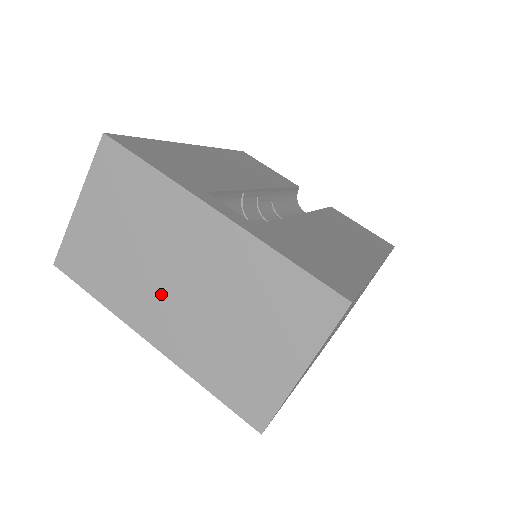
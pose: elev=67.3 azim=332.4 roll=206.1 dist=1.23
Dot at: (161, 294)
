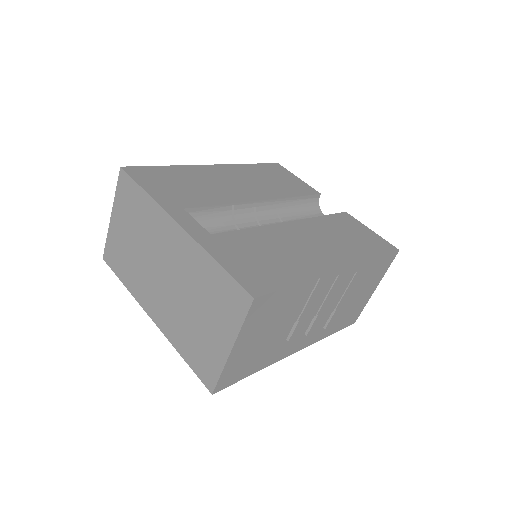
Dot at: (155, 283)
